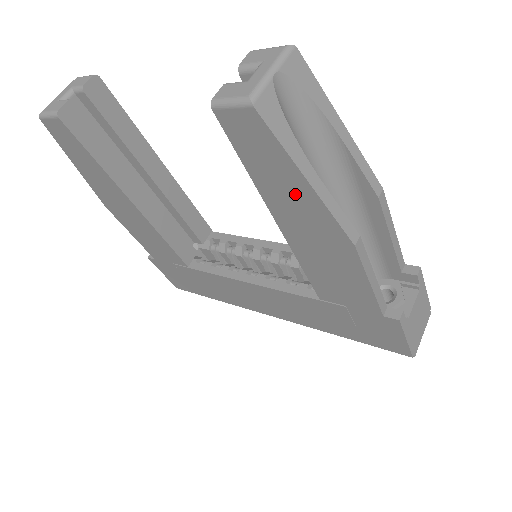
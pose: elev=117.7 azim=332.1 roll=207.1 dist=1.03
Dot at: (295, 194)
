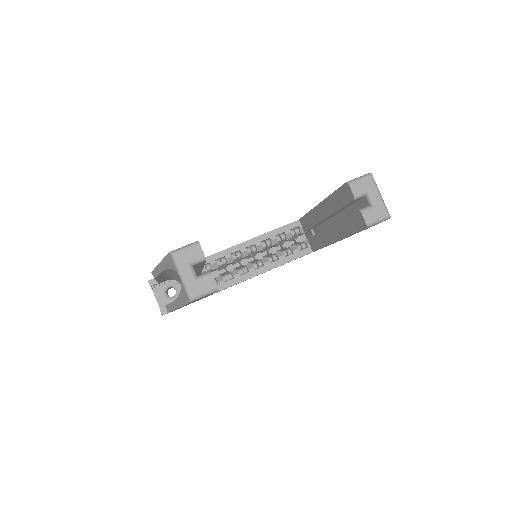
Dot at: occluded
